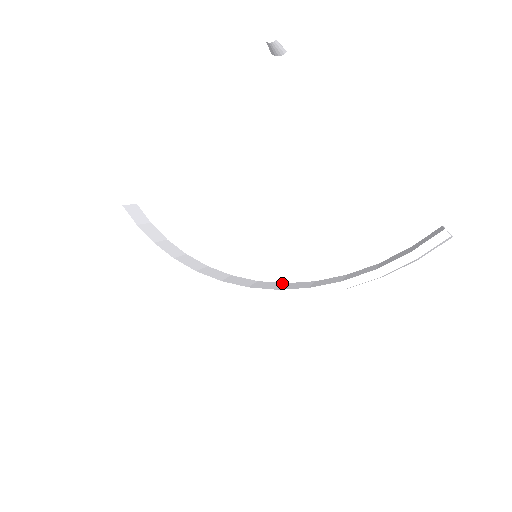
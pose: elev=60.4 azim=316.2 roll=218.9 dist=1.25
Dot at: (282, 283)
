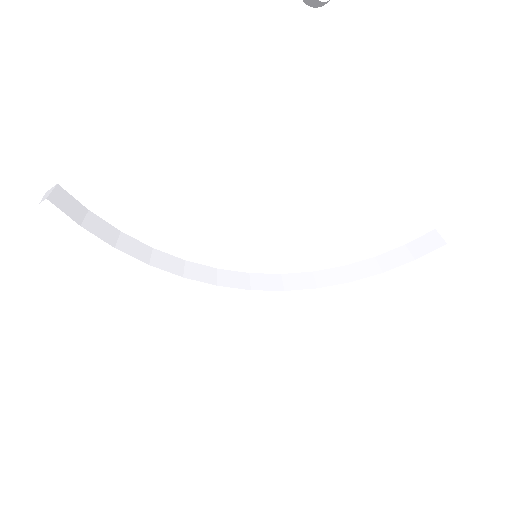
Dot at: (278, 275)
